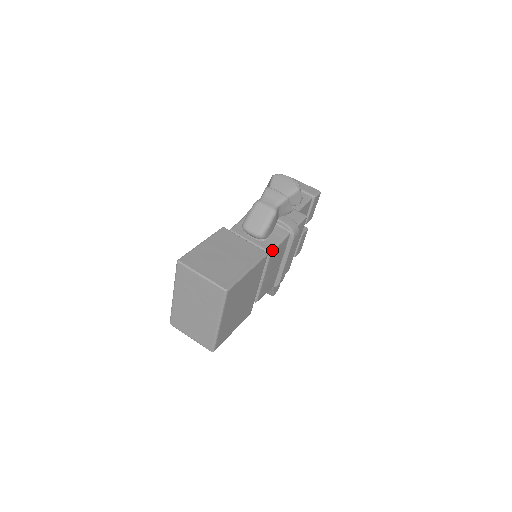
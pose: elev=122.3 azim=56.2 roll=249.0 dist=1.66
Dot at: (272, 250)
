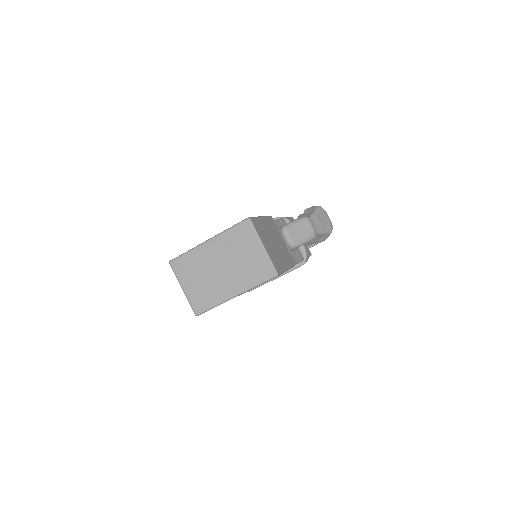
Dot at: occluded
